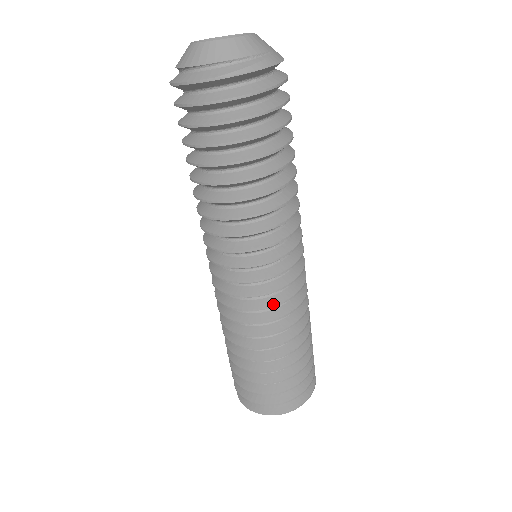
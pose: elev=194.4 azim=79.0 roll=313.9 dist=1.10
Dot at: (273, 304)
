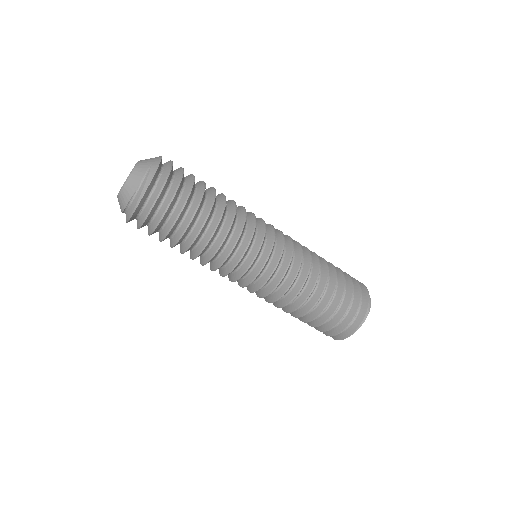
Dot at: (280, 278)
